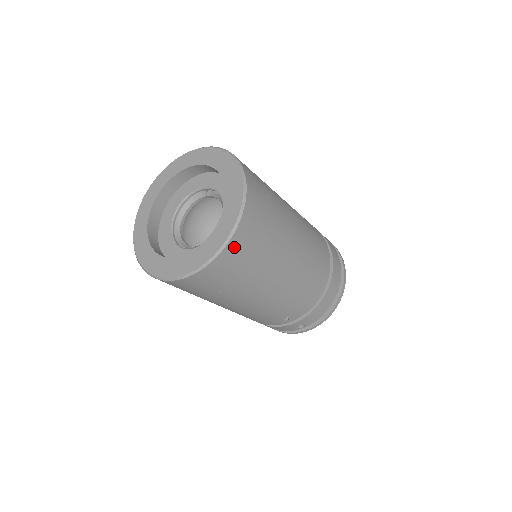
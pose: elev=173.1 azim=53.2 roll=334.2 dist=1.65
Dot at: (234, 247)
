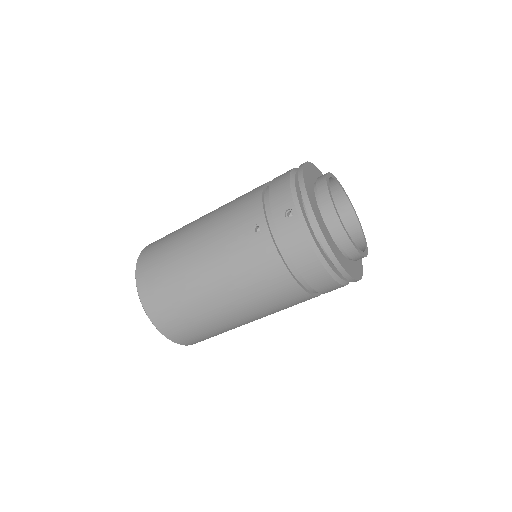
Dot at: (190, 343)
